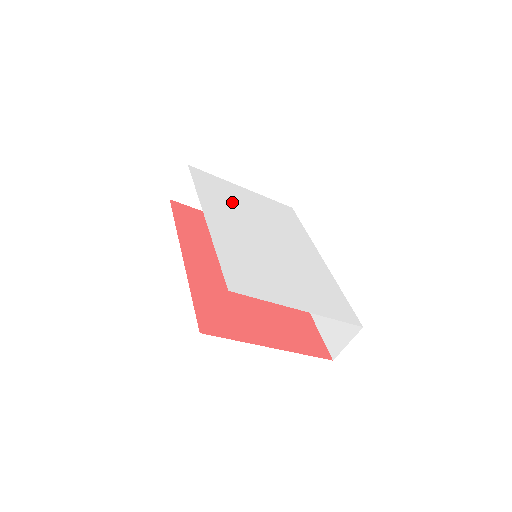
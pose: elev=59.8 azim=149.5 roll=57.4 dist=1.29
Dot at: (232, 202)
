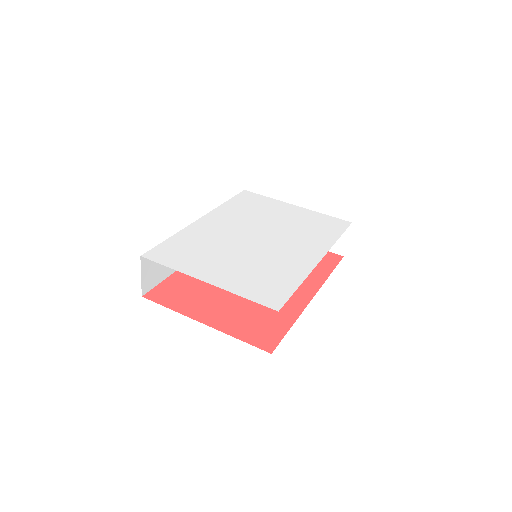
Dot at: (256, 213)
